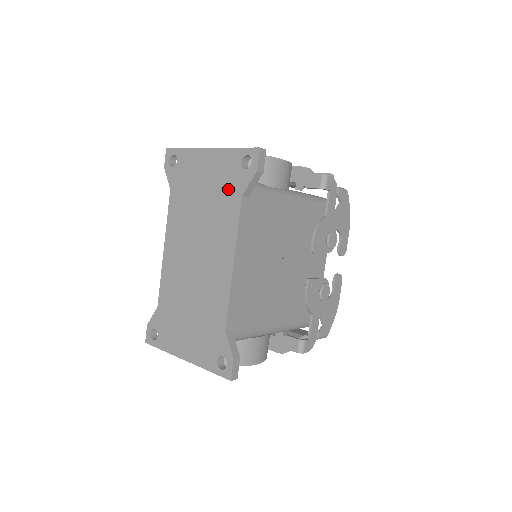
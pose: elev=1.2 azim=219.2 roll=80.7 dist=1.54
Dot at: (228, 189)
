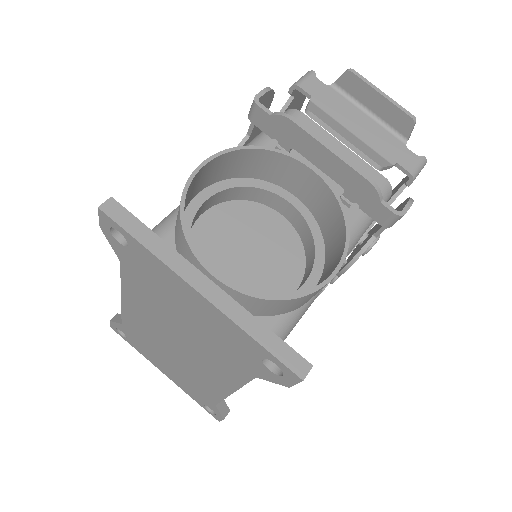
Dot at: (233, 355)
